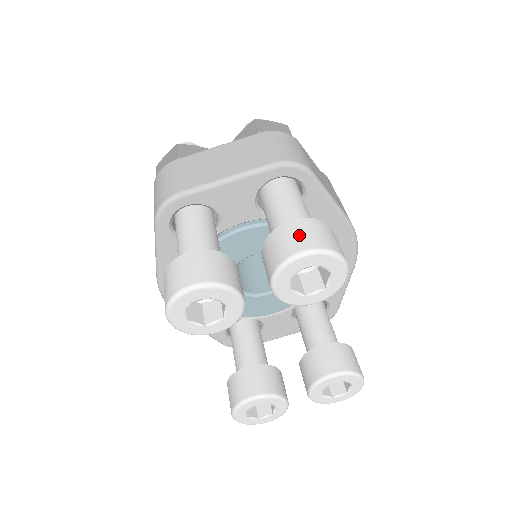
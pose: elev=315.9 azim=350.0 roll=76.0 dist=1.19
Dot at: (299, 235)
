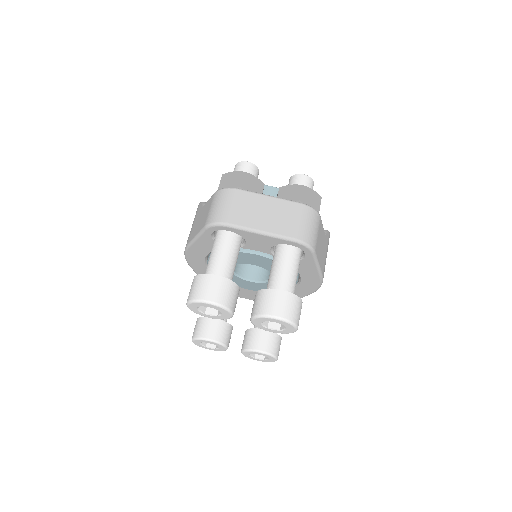
Dot at: (281, 304)
